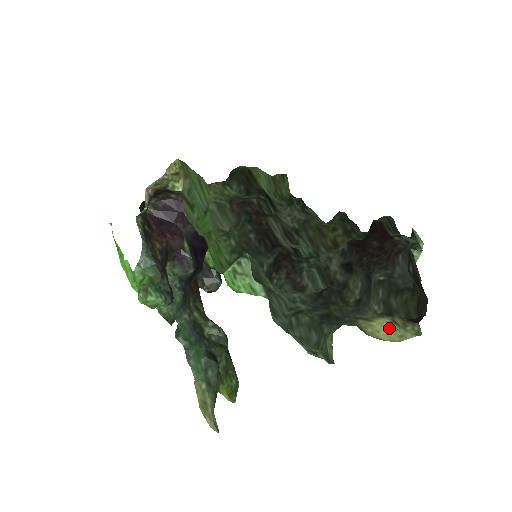
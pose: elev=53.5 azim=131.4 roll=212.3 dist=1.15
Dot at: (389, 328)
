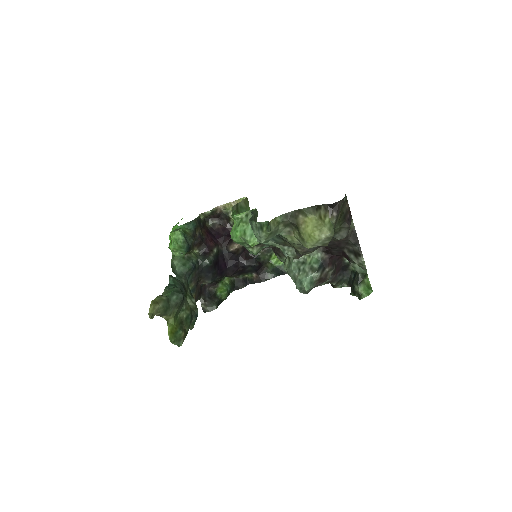
Dot at: (315, 224)
